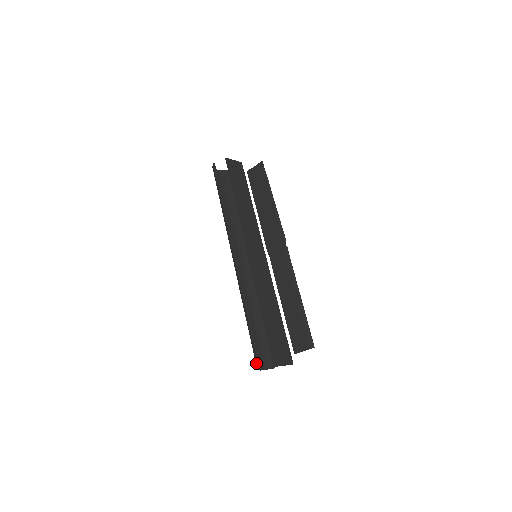
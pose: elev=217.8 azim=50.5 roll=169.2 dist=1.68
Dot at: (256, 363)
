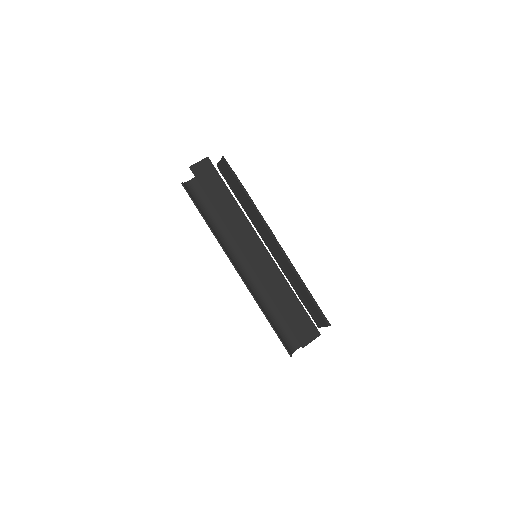
Dot at: (287, 351)
